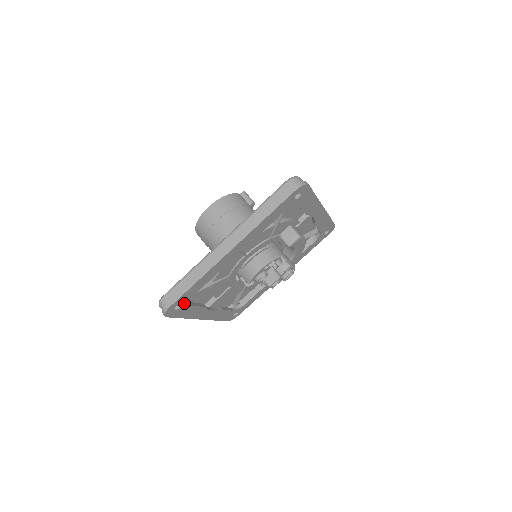
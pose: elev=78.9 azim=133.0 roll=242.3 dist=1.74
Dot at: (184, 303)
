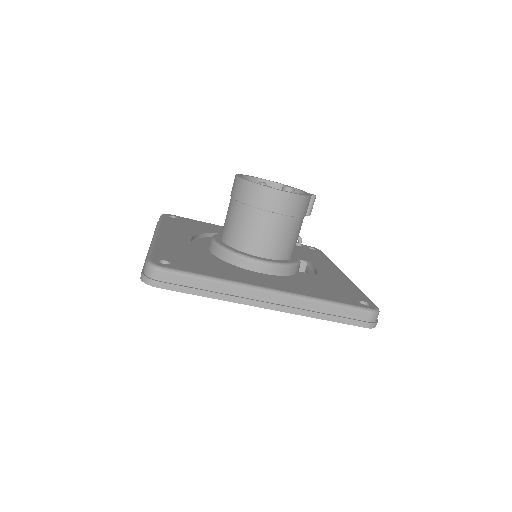
Dot at: occluded
